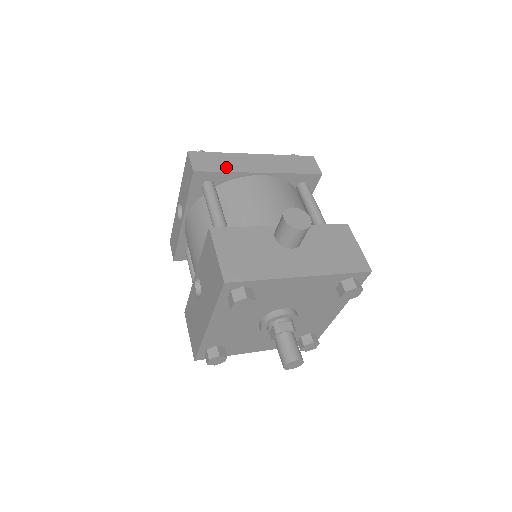
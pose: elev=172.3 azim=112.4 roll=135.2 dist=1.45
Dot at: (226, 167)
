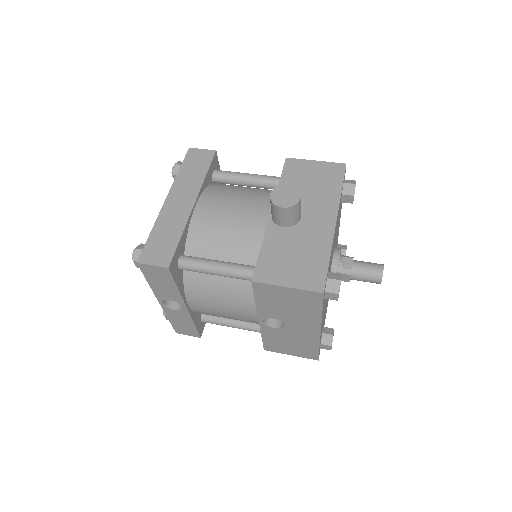
Dot at: (174, 234)
